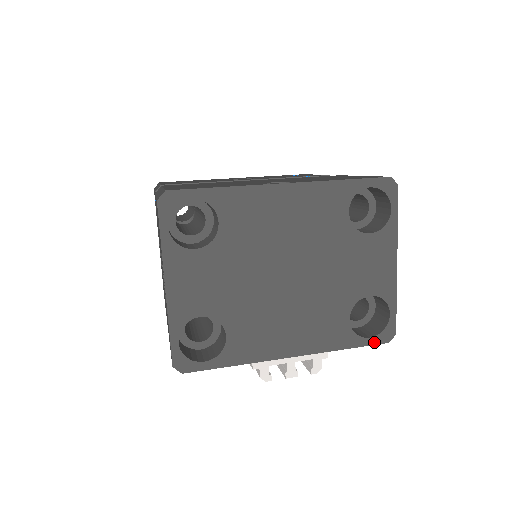
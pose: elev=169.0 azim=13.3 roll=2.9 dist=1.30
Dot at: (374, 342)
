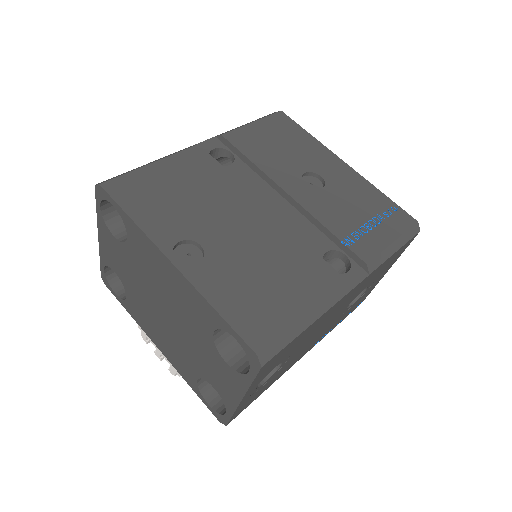
Dot at: (210, 409)
